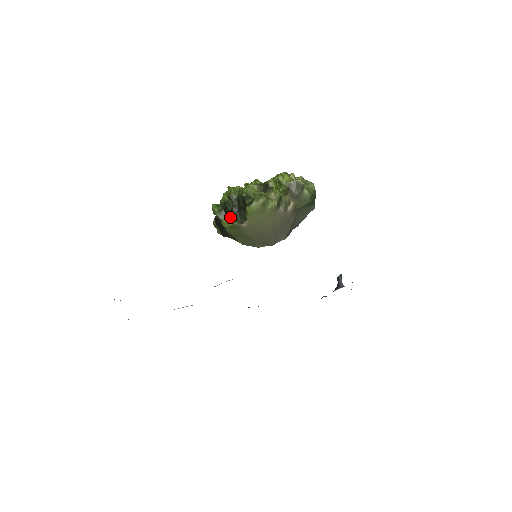
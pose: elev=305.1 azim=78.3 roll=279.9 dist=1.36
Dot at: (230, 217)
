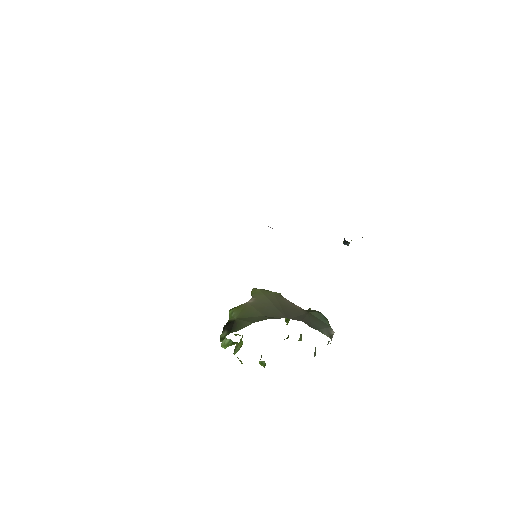
Dot at: occluded
